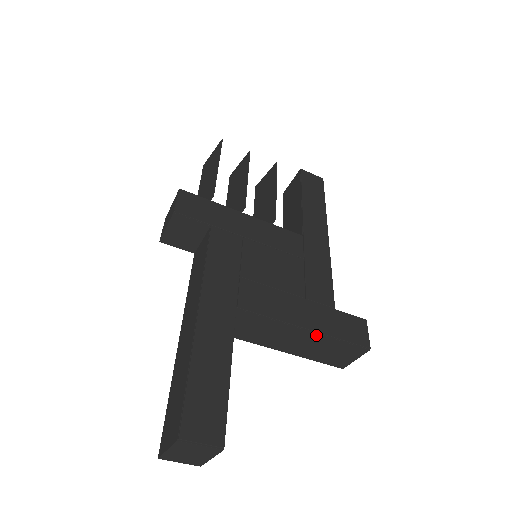
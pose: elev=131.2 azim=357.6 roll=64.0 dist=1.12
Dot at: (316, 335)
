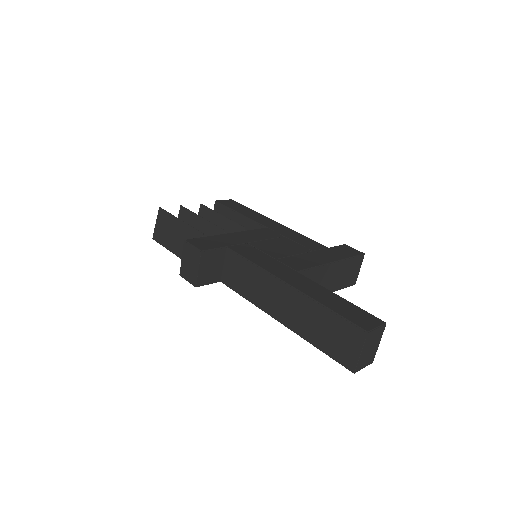
Dot at: (338, 263)
